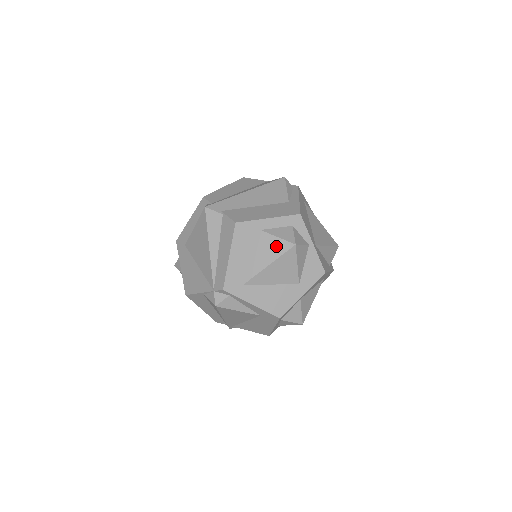
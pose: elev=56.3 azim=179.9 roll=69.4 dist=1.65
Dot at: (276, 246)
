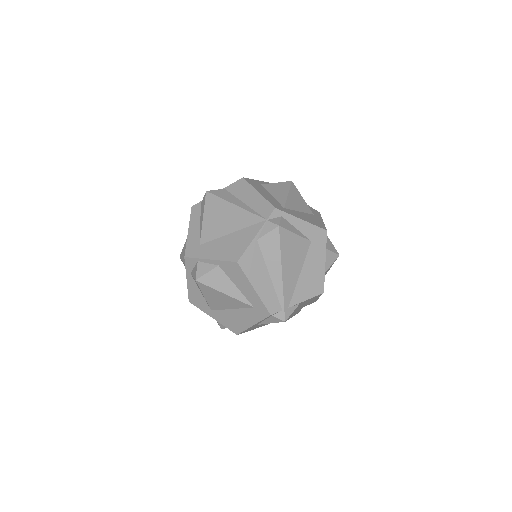
Dot at: (281, 186)
